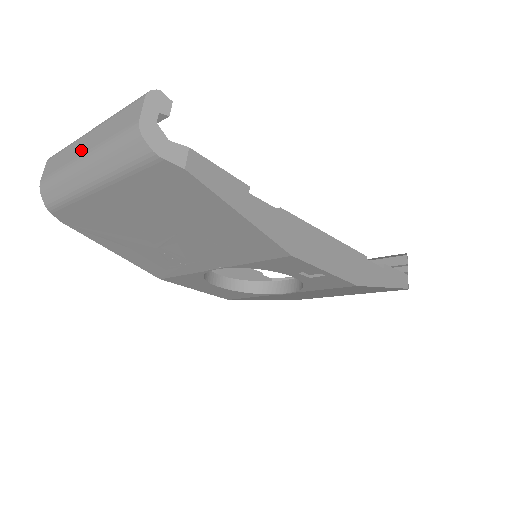
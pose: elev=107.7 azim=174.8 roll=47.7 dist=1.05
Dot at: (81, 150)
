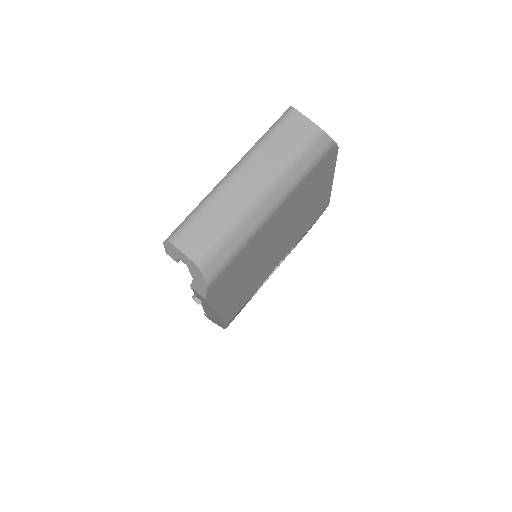
Dot at: (247, 188)
